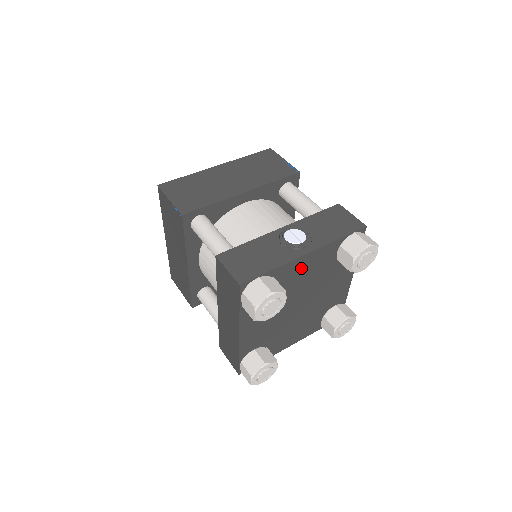
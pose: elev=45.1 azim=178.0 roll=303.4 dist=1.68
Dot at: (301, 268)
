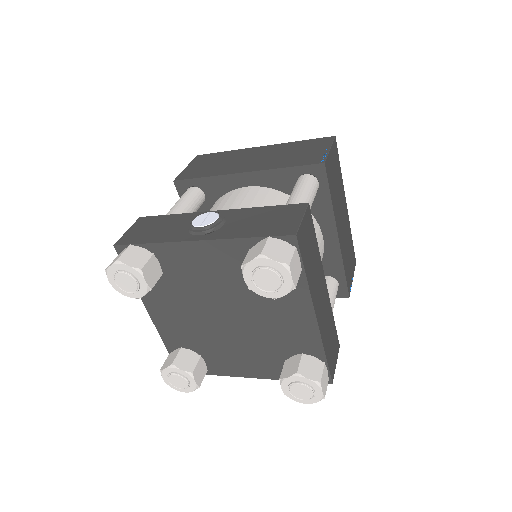
Dot at: (198, 260)
